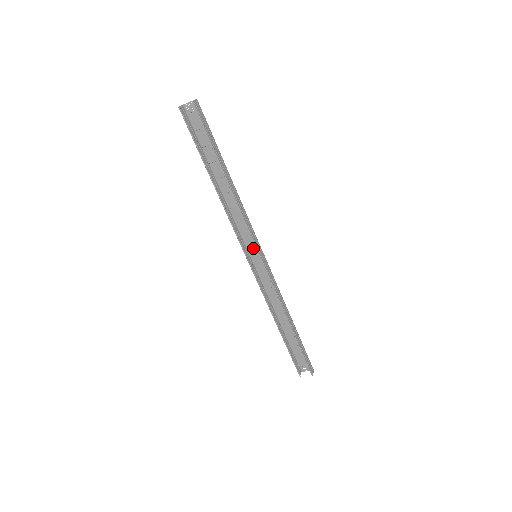
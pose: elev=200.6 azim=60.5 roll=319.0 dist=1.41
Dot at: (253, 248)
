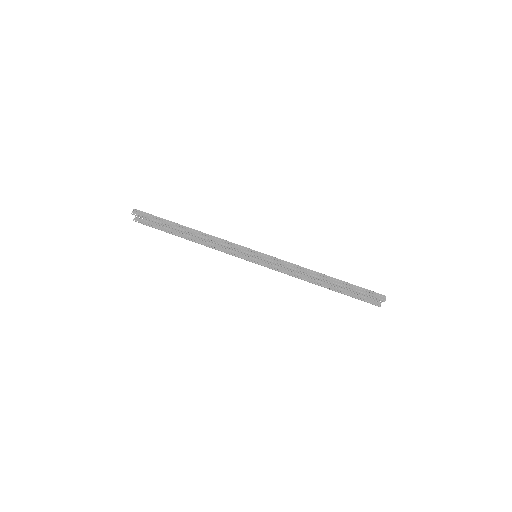
Dot at: occluded
